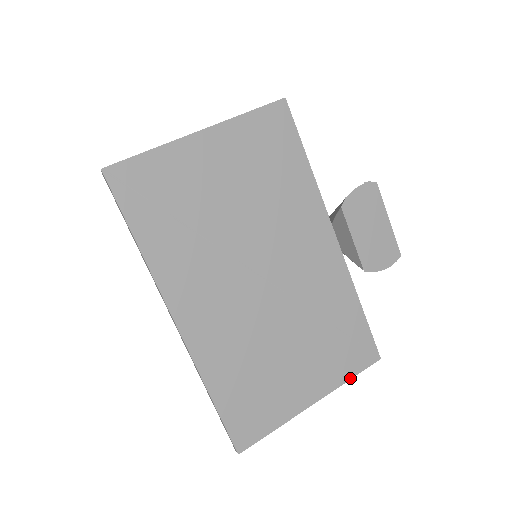
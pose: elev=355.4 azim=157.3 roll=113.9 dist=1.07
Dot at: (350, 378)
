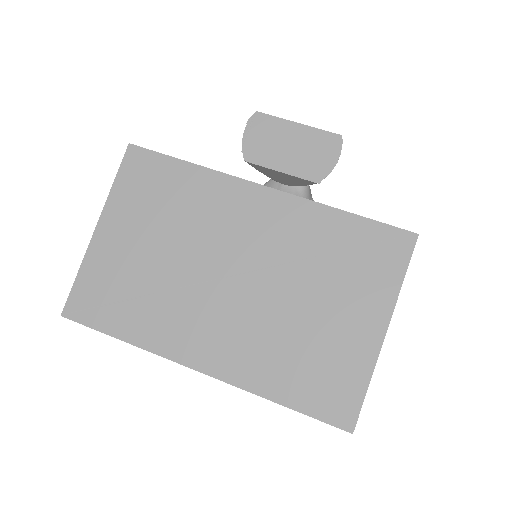
Dot at: (402, 279)
